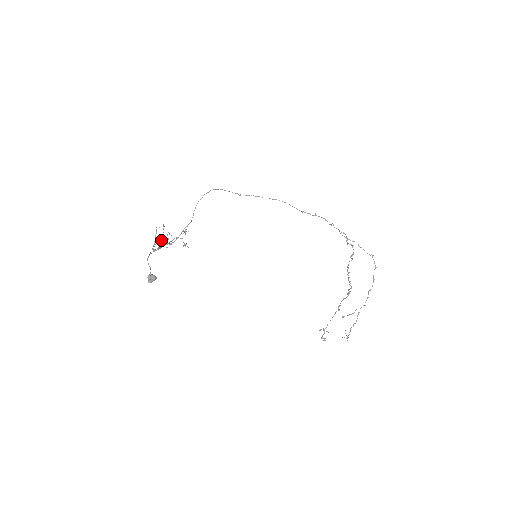
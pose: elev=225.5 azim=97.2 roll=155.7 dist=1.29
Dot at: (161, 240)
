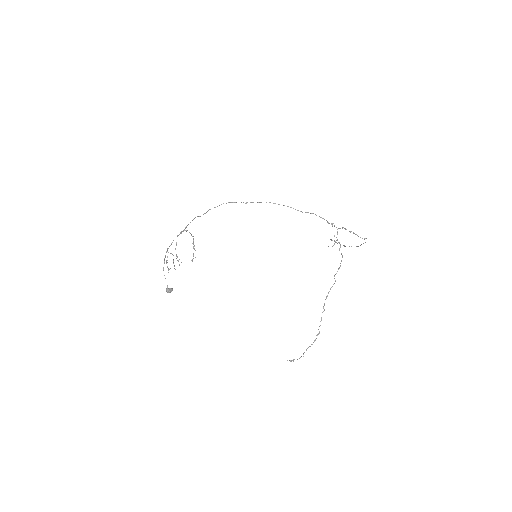
Dot at: occluded
